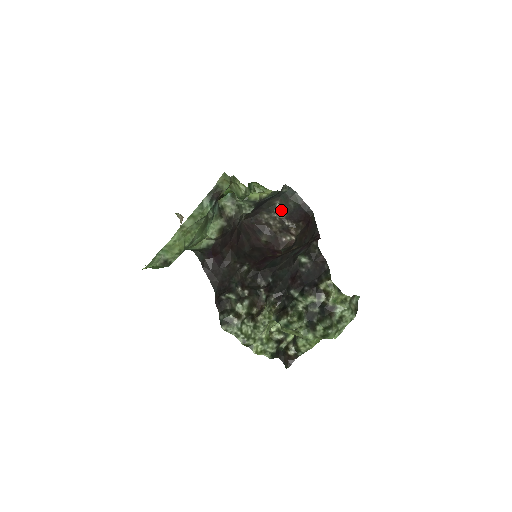
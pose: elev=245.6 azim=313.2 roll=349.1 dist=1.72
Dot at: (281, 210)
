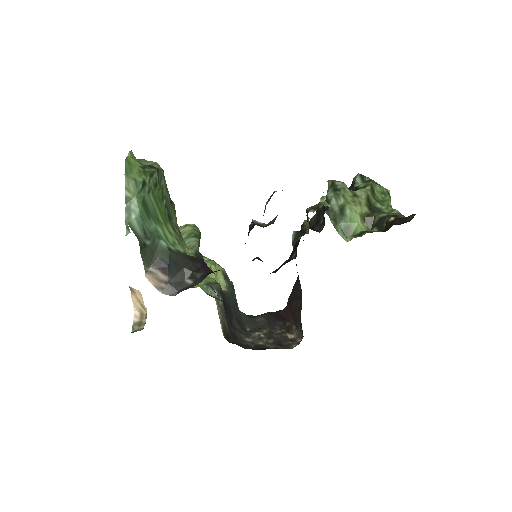
Dot at: (257, 329)
